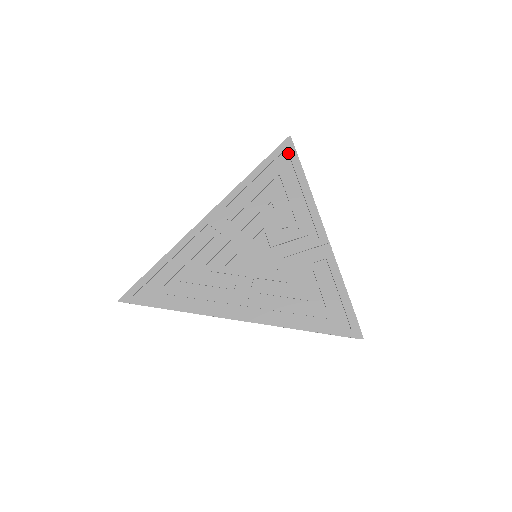
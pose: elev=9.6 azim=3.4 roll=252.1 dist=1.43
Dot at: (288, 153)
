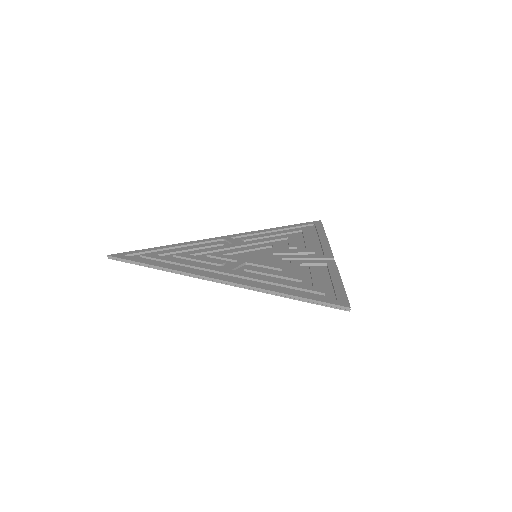
Dot at: (315, 225)
